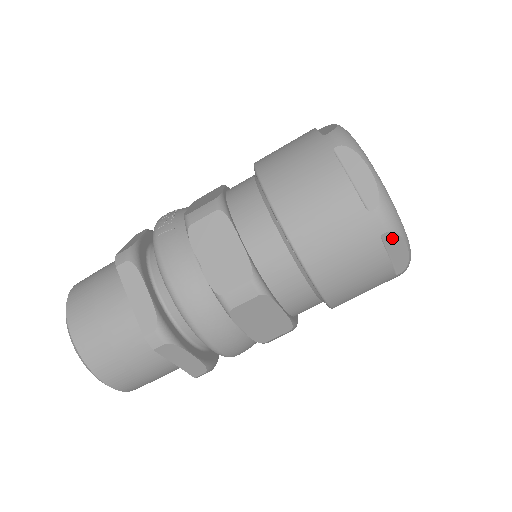
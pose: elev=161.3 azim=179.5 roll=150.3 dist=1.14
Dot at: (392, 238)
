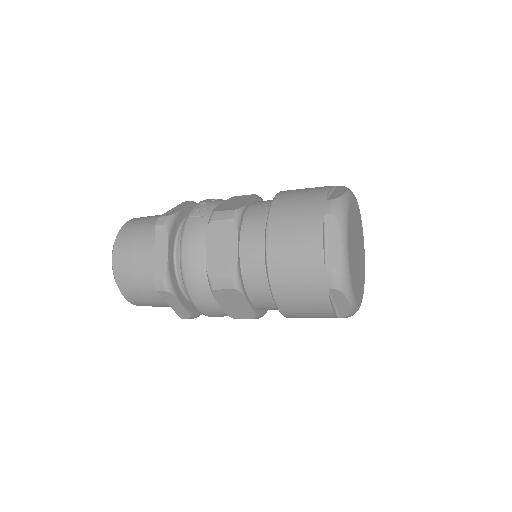
Dot at: (338, 294)
